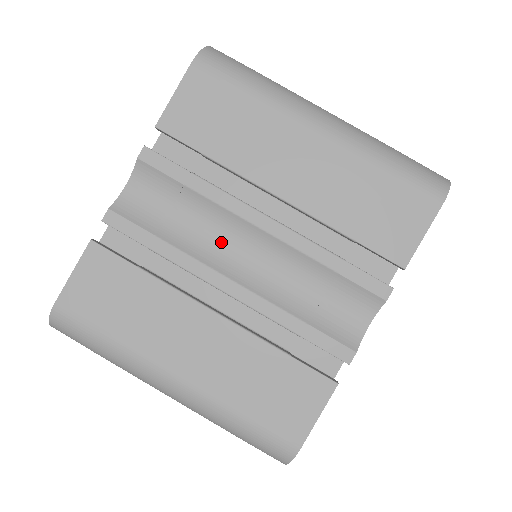
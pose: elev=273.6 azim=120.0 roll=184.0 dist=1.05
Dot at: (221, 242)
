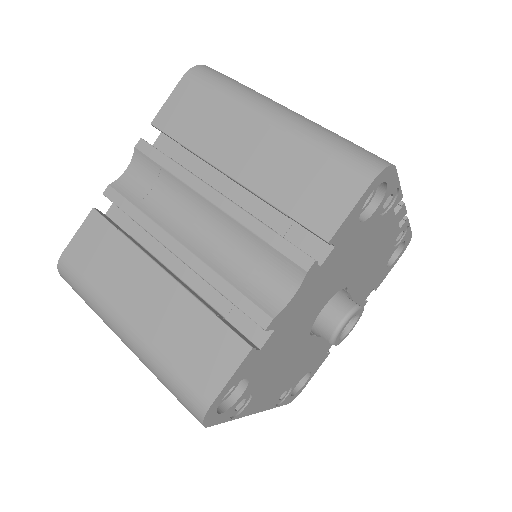
Dot at: (183, 214)
